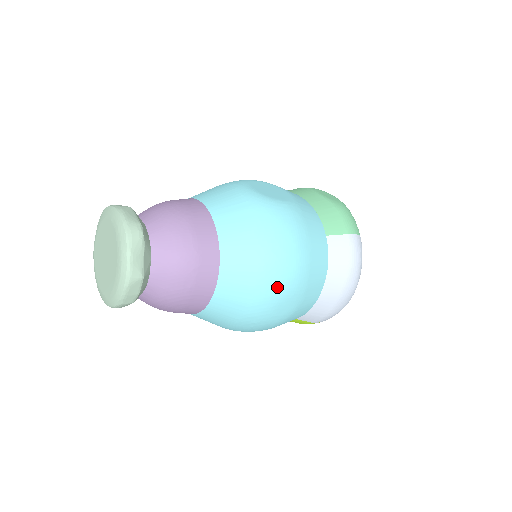
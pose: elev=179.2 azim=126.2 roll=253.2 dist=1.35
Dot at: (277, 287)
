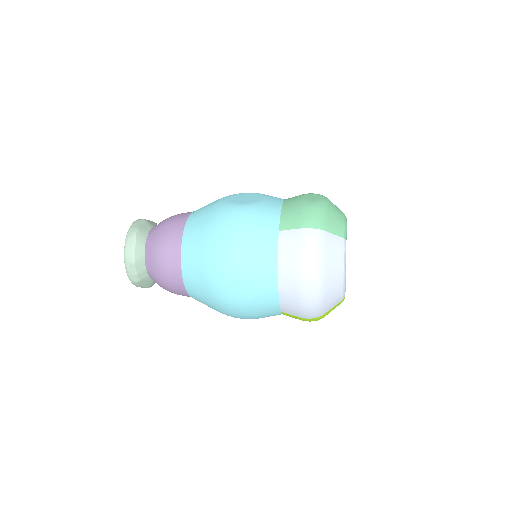
Dot at: (219, 272)
